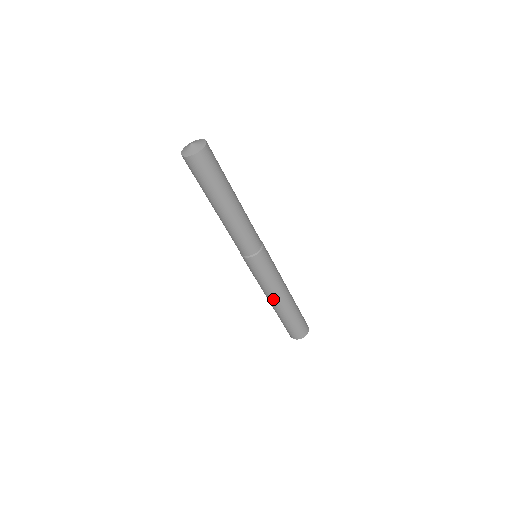
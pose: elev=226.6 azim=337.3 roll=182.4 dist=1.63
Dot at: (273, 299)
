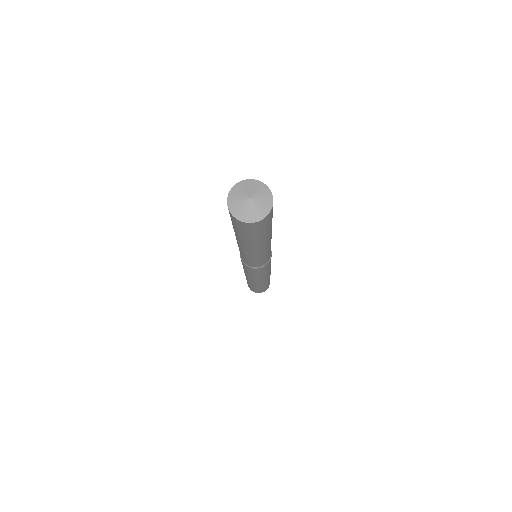
Dot at: (259, 282)
